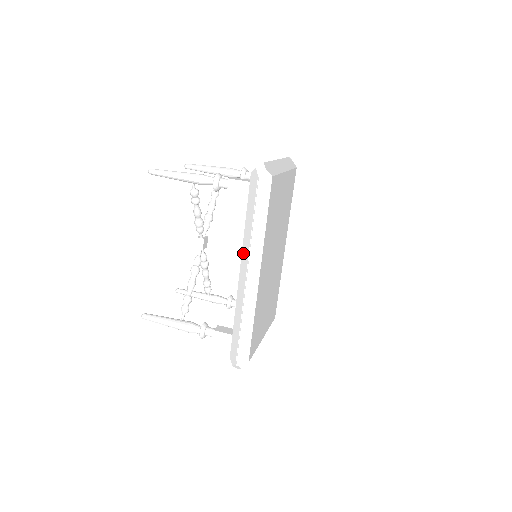
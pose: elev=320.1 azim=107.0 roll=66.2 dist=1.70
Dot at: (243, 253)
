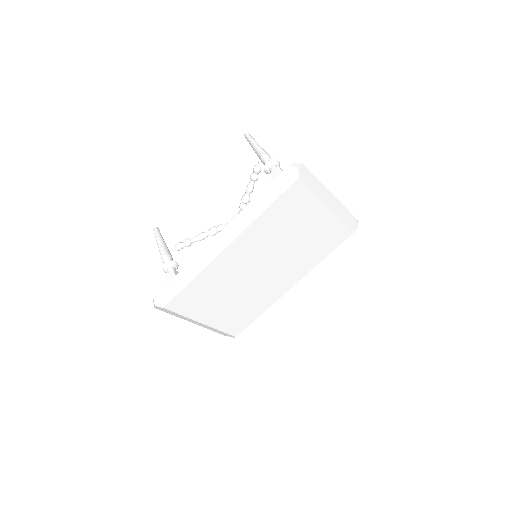
Dot at: occluded
